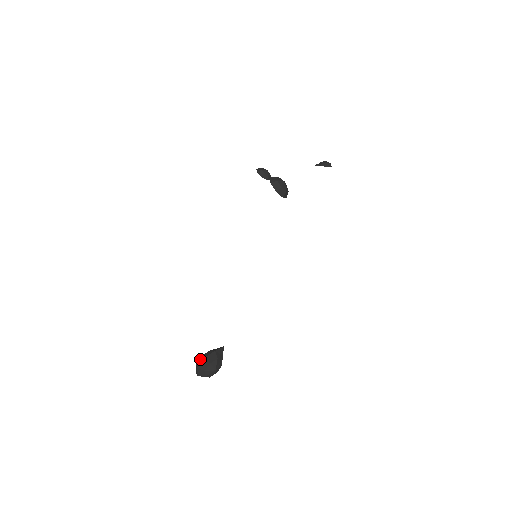
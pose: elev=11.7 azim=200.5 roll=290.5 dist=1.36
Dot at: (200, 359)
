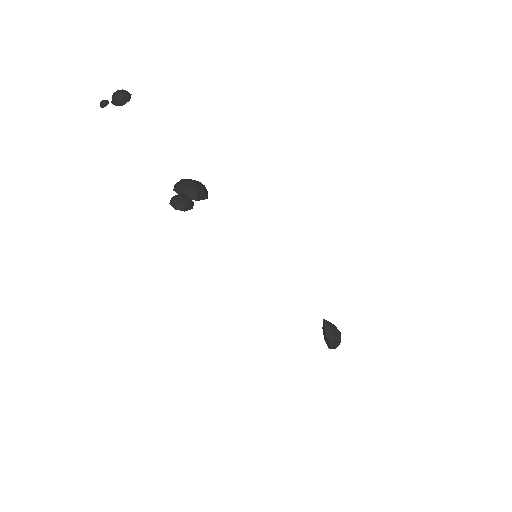
Dot at: (331, 344)
